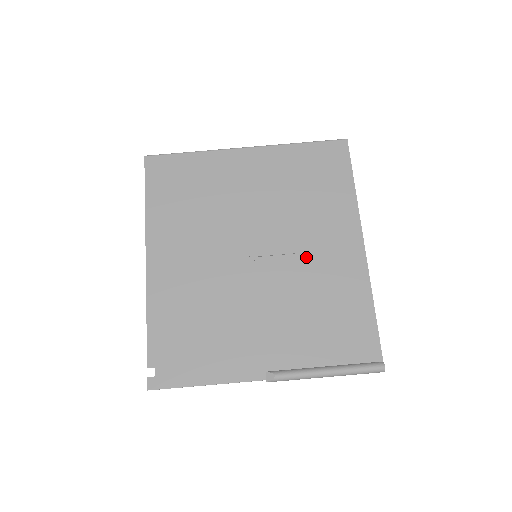
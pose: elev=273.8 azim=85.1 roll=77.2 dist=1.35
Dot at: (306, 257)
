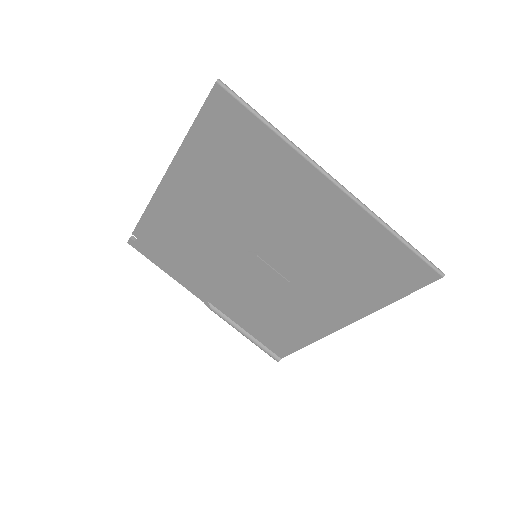
Dot at: (292, 293)
